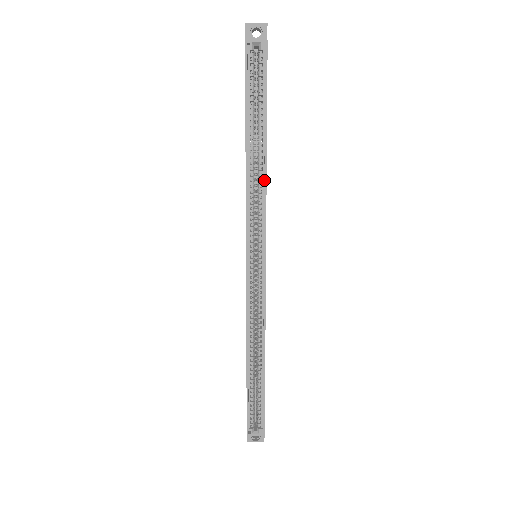
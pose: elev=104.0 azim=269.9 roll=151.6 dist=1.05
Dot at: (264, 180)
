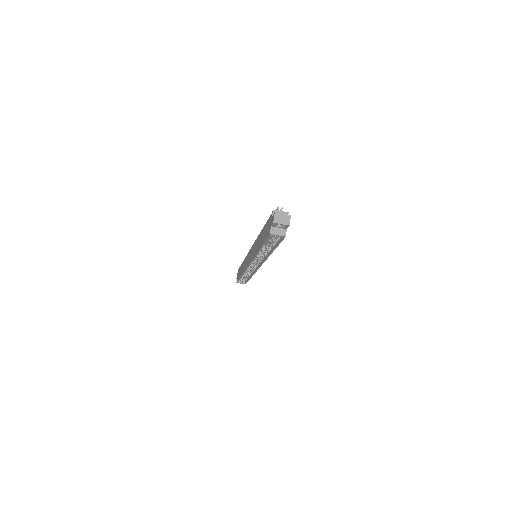
Dot at: (267, 257)
